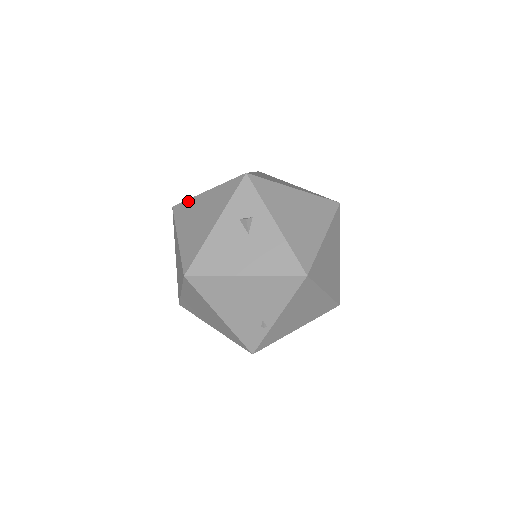
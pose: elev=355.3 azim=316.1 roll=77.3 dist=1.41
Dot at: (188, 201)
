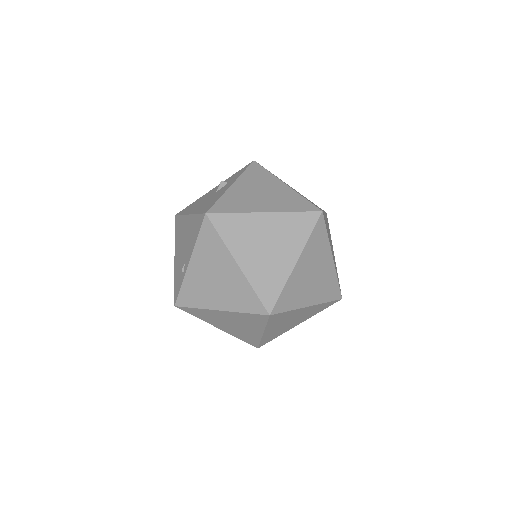
Dot at: occluded
